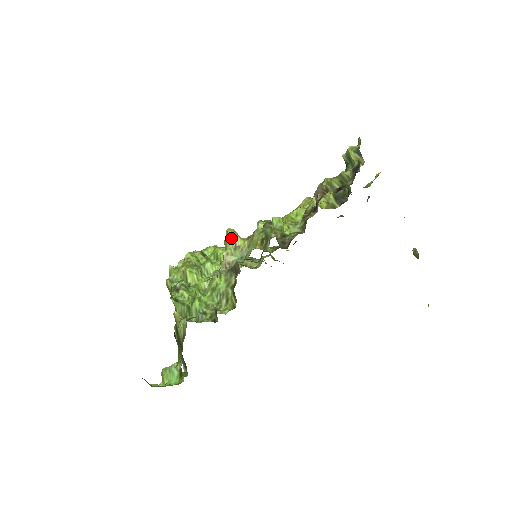
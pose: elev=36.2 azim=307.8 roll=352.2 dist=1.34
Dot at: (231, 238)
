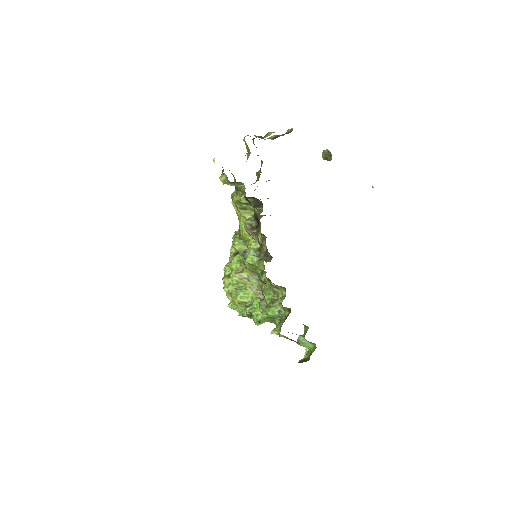
Dot at: (239, 280)
